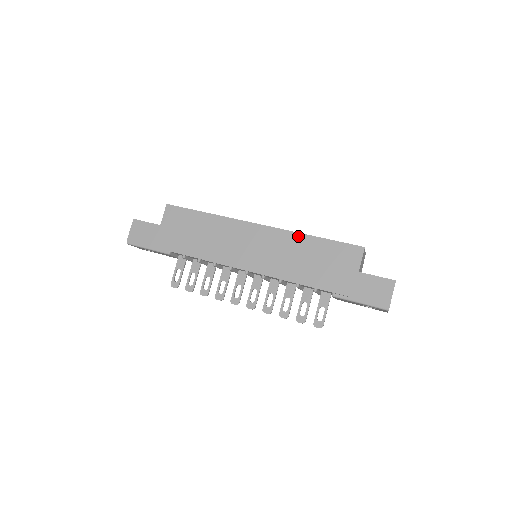
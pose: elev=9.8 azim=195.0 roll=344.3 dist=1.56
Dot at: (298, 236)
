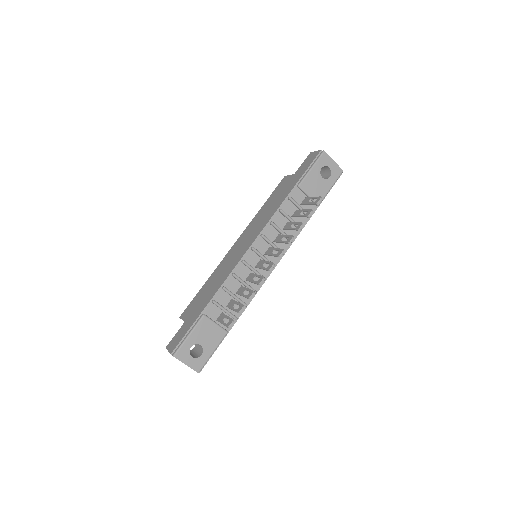
Dot at: (256, 216)
